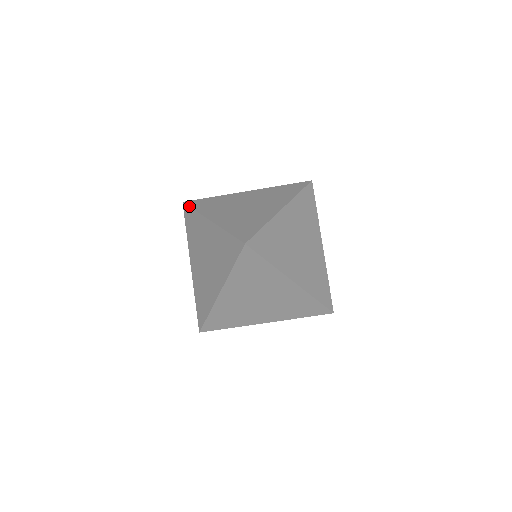
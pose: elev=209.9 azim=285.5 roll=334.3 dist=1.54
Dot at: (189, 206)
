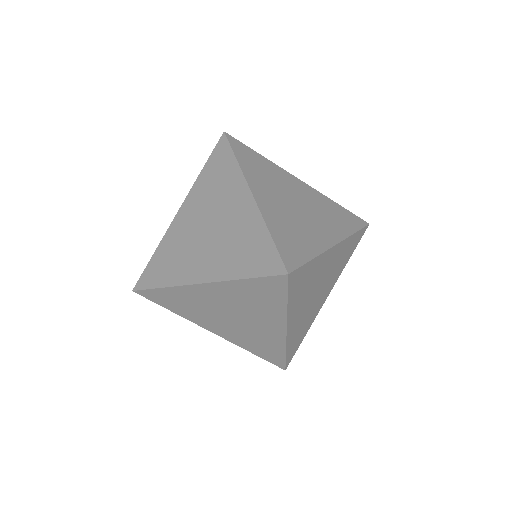
Dot at: (231, 146)
